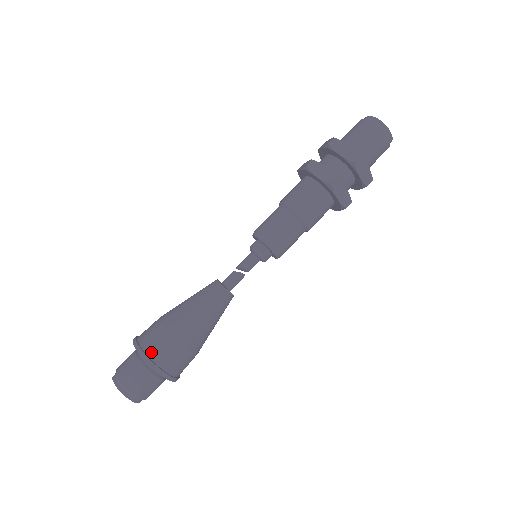
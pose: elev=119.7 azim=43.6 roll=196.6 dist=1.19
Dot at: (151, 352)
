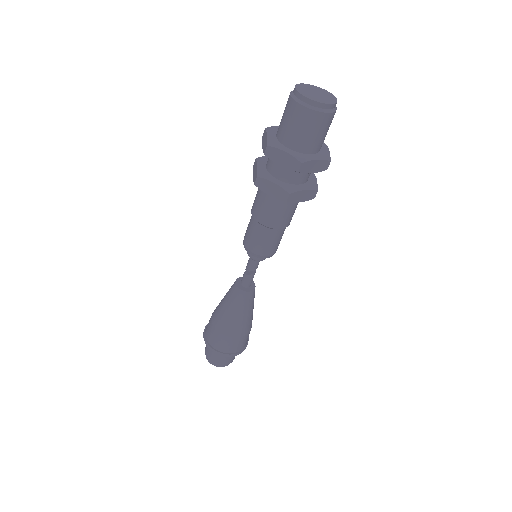
Dot at: (218, 348)
